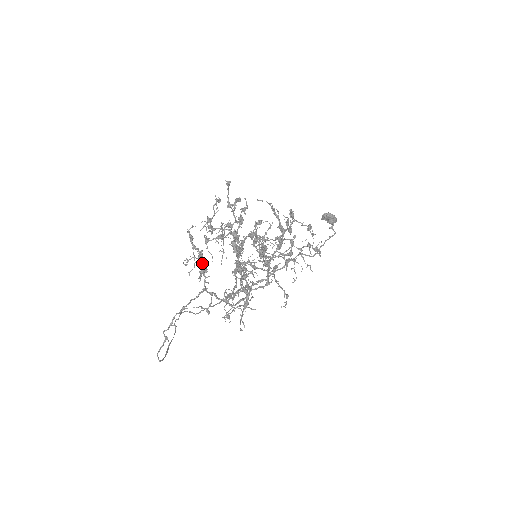
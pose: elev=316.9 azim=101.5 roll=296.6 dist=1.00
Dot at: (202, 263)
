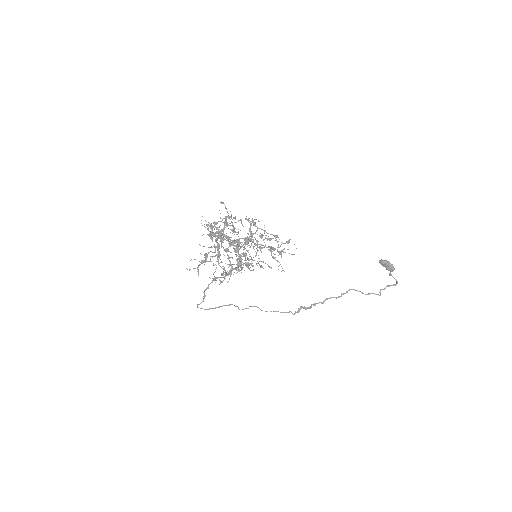
Dot at: (217, 250)
